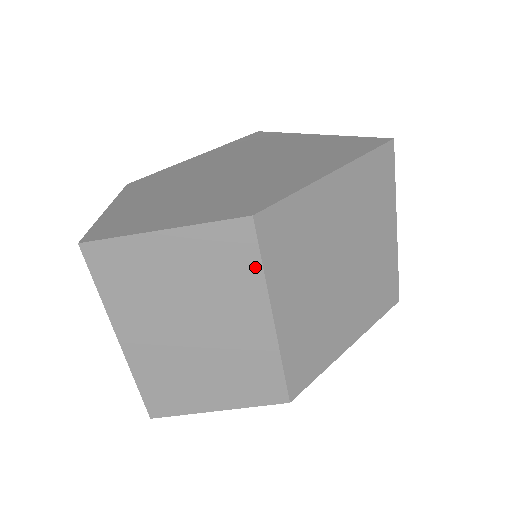
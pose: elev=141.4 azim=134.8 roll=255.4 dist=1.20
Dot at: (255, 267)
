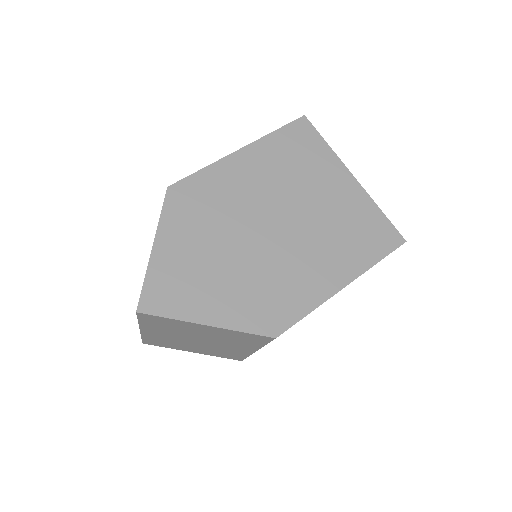
Dot at: (260, 344)
